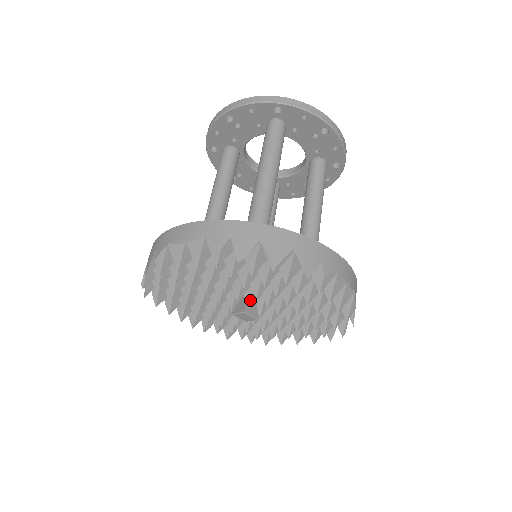
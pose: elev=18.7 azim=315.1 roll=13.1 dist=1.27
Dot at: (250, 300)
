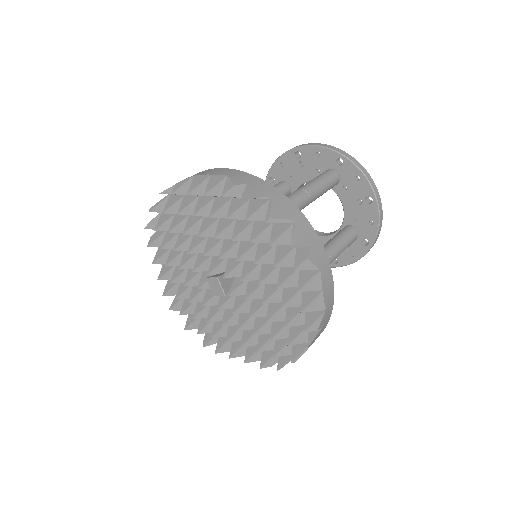
Dot at: (229, 271)
